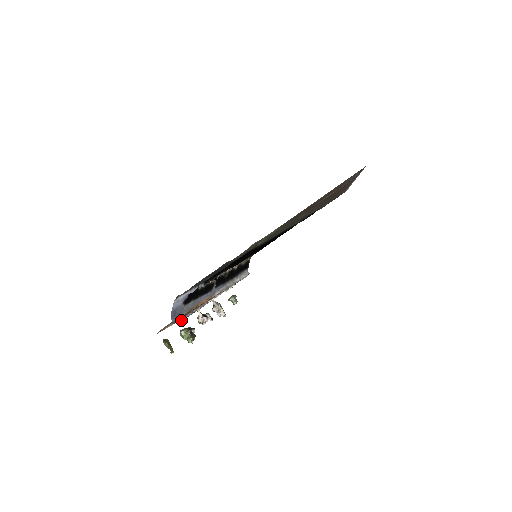
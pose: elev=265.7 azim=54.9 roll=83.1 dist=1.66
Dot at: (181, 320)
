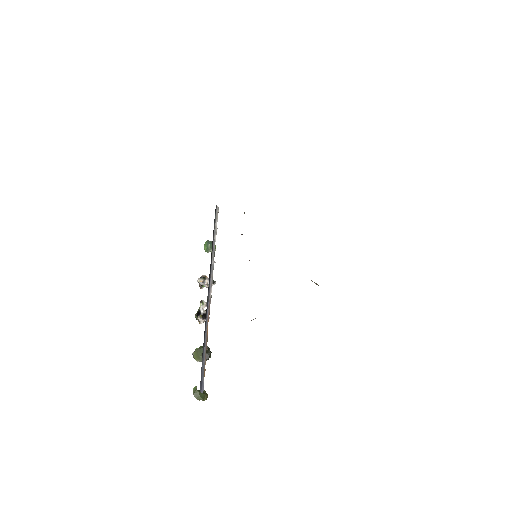
Dot at: occluded
